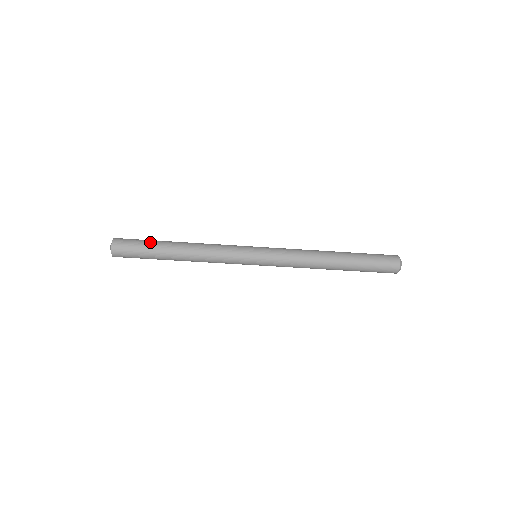
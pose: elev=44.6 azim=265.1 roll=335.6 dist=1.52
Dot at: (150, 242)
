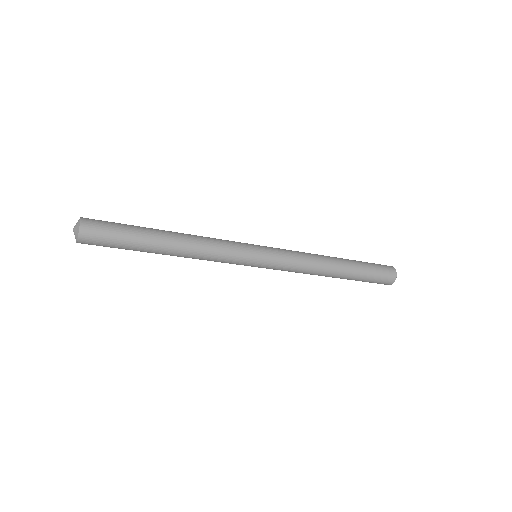
Dot at: (131, 240)
